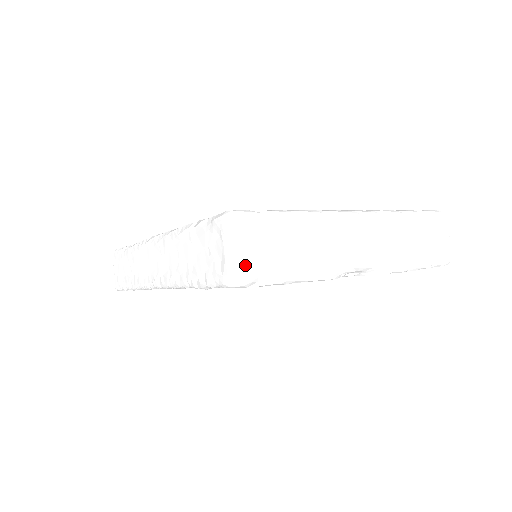
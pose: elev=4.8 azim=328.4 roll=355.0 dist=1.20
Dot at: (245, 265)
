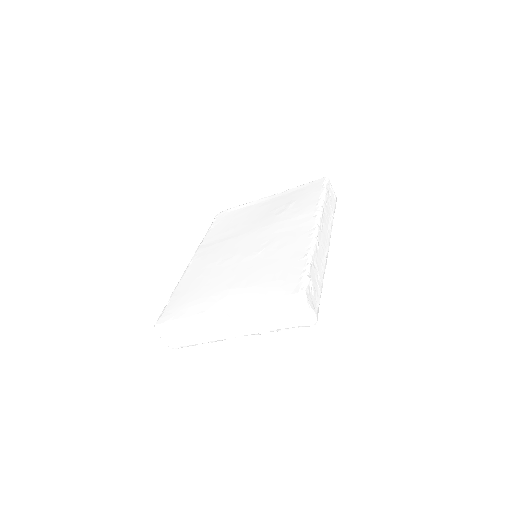
Dot at: (170, 345)
